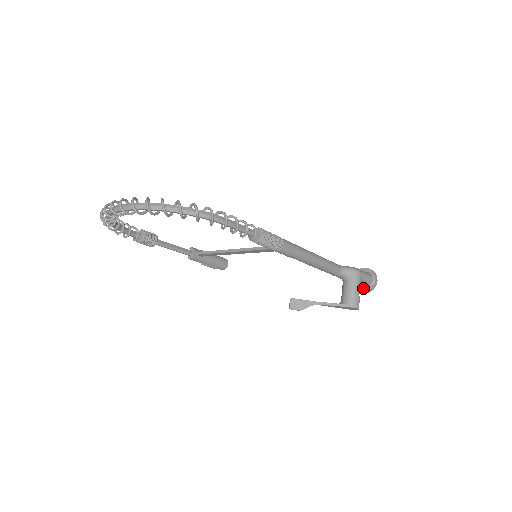
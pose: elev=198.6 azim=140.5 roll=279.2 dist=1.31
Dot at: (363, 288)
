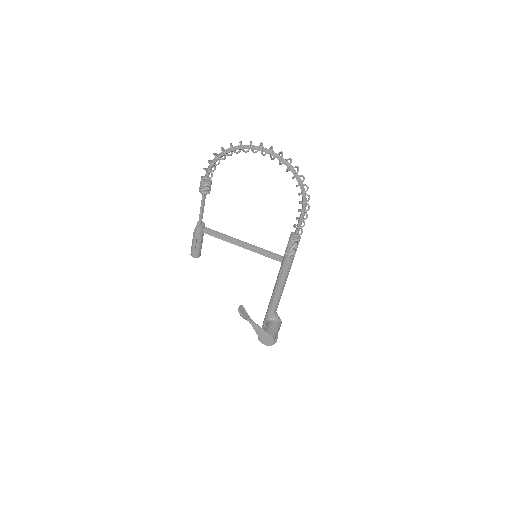
Dot at: occluded
